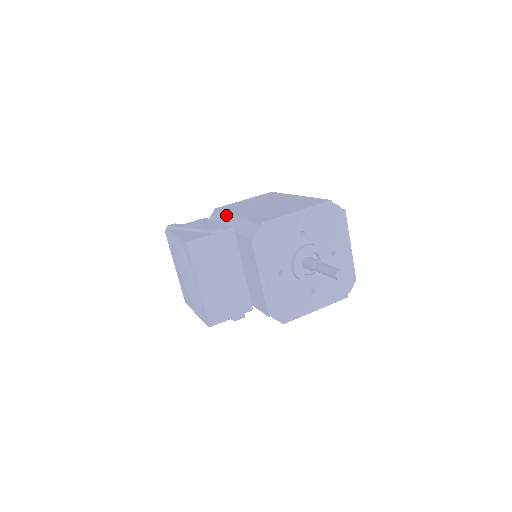
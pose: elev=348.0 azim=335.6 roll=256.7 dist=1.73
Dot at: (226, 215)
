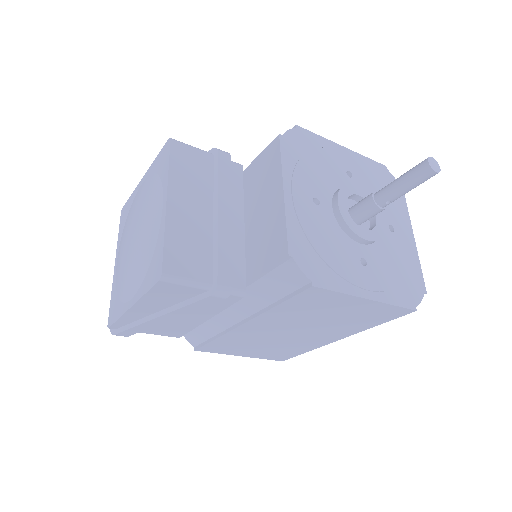
Dot at: occluded
